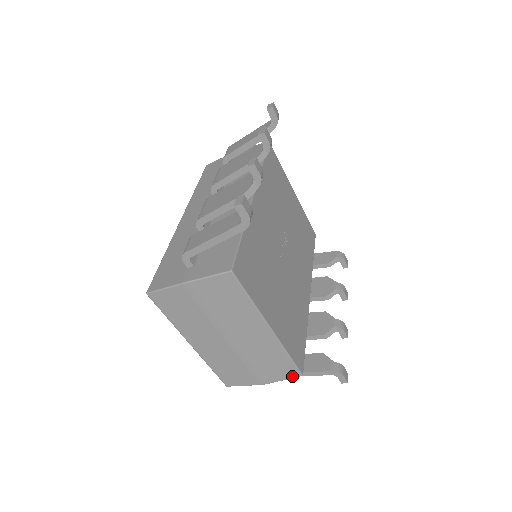
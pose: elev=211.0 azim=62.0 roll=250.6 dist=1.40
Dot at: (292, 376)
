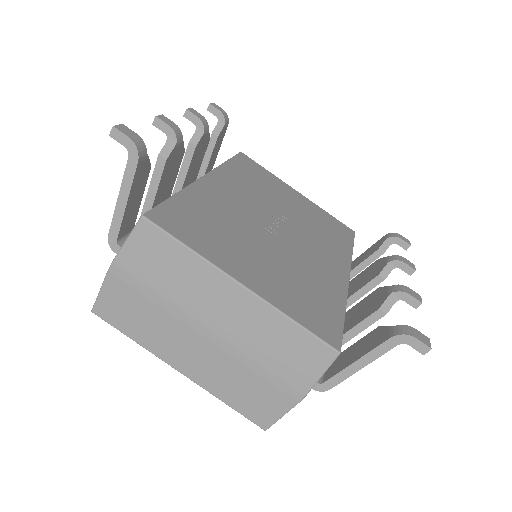
Dot at: (327, 362)
